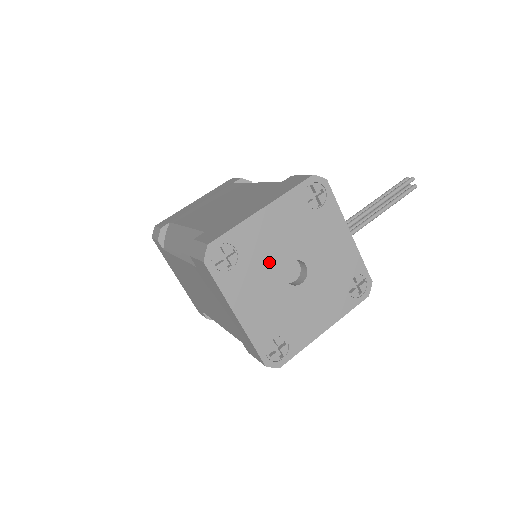
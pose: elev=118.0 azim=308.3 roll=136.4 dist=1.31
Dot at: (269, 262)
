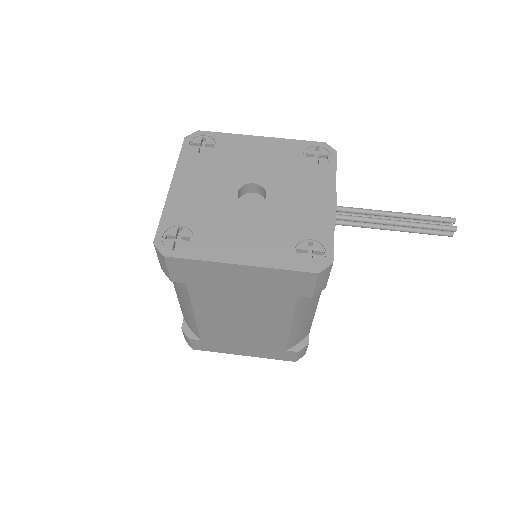
Dot at: (234, 170)
